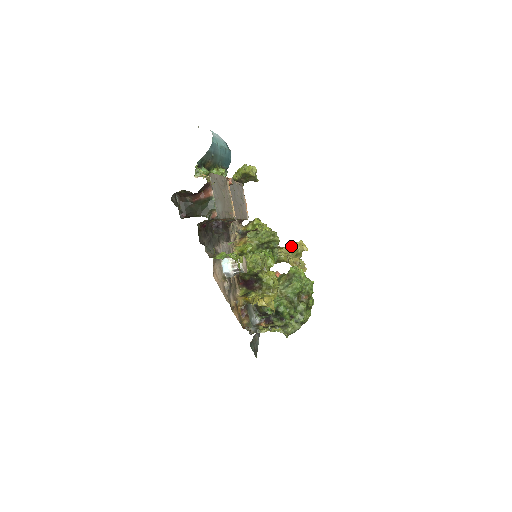
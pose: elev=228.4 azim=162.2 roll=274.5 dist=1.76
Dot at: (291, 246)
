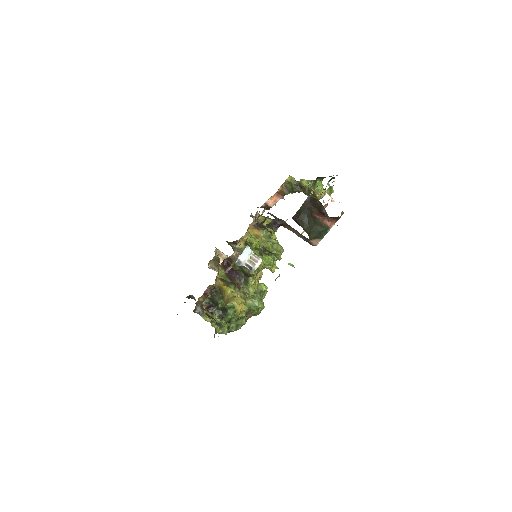
Dot at: occluded
